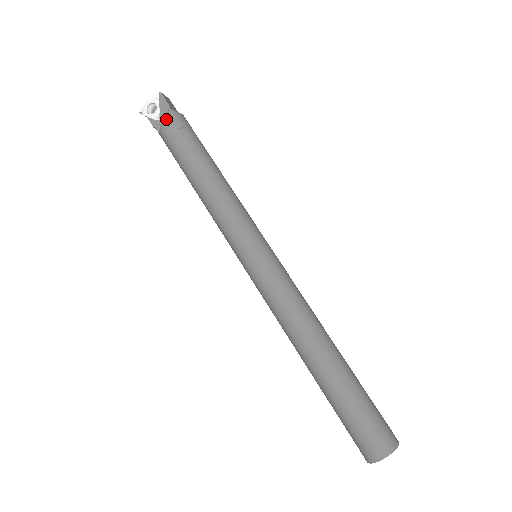
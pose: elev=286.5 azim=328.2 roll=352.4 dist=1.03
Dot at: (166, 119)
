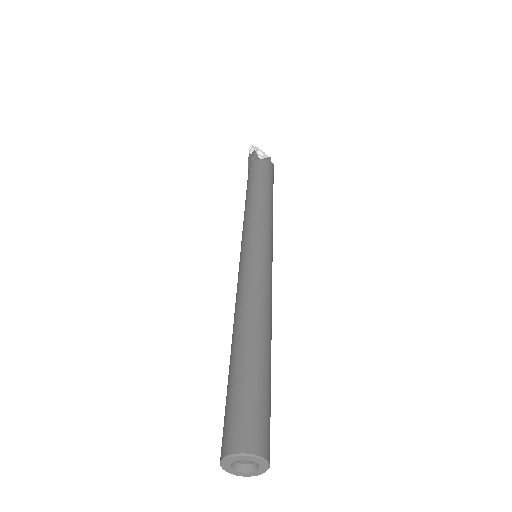
Dot at: (270, 162)
